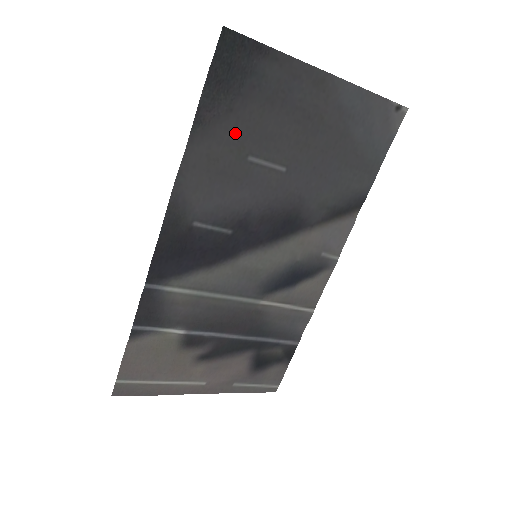
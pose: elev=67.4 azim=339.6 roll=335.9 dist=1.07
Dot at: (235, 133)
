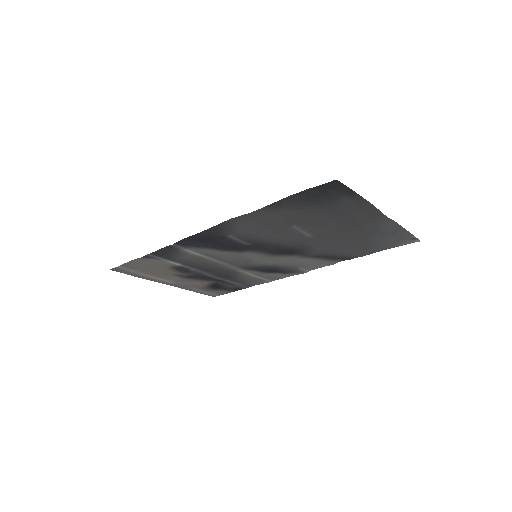
Dot at: (295, 215)
